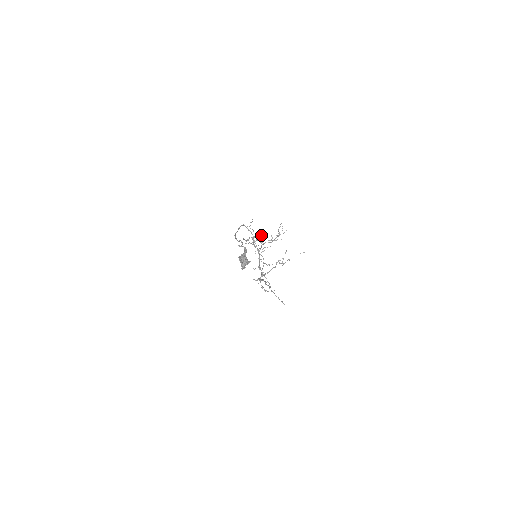
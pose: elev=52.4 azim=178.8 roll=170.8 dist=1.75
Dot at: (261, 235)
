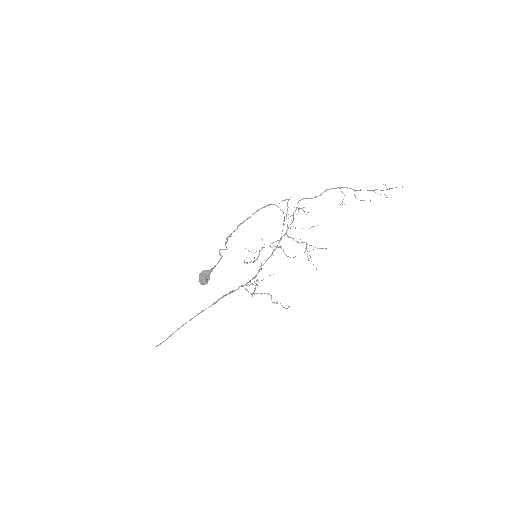
Dot at: (245, 248)
